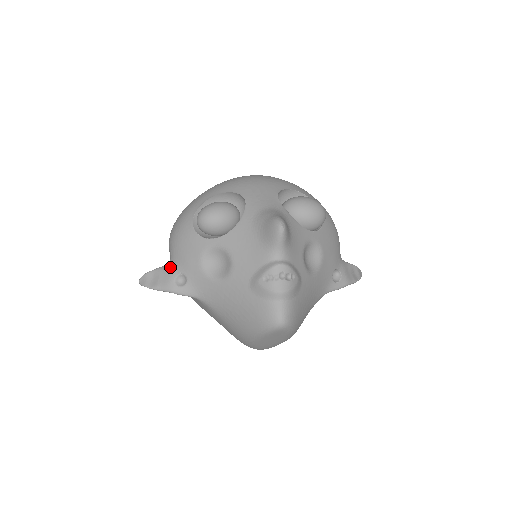
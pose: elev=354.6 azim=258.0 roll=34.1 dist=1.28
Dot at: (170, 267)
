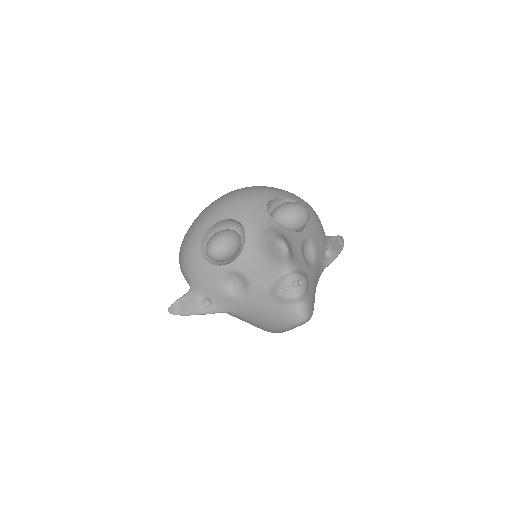
Dot at: (193, 294)
